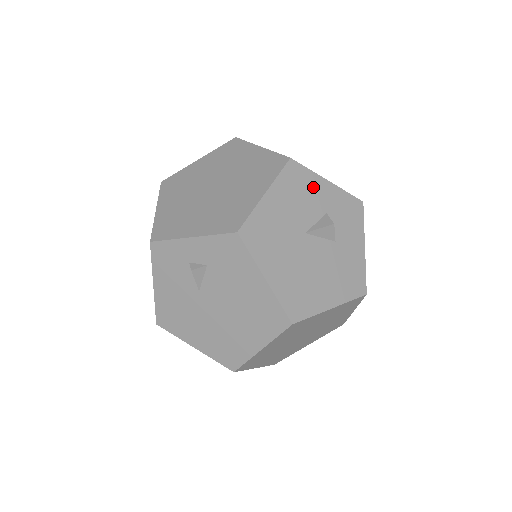
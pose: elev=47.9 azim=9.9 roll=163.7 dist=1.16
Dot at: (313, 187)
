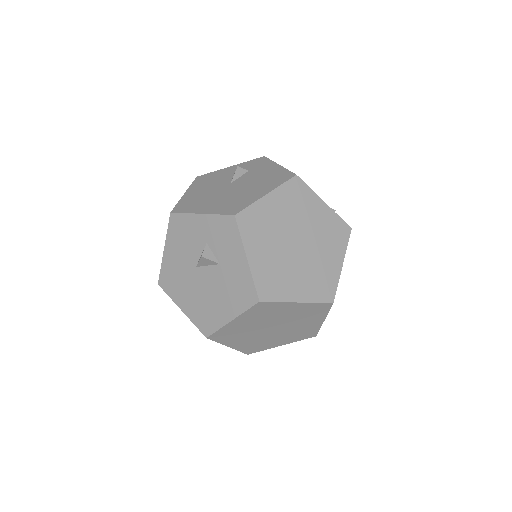
Dot at: (191, 226)
